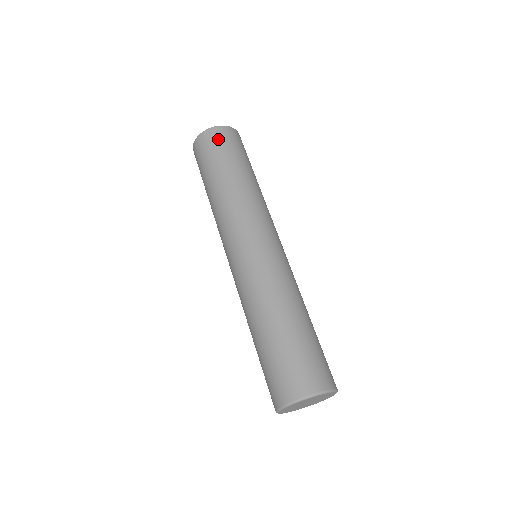
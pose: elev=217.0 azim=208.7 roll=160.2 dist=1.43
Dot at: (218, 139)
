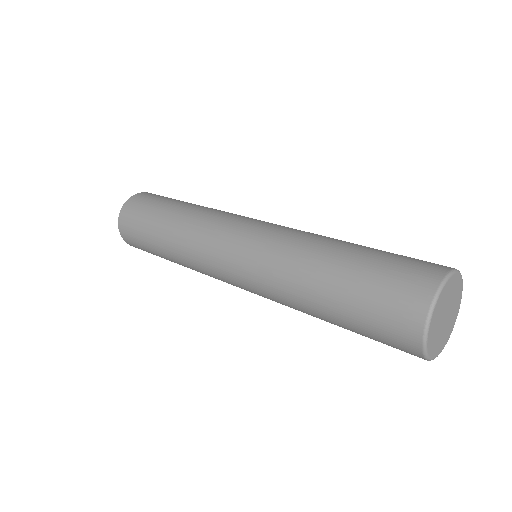
Dot at: (143, 199)
